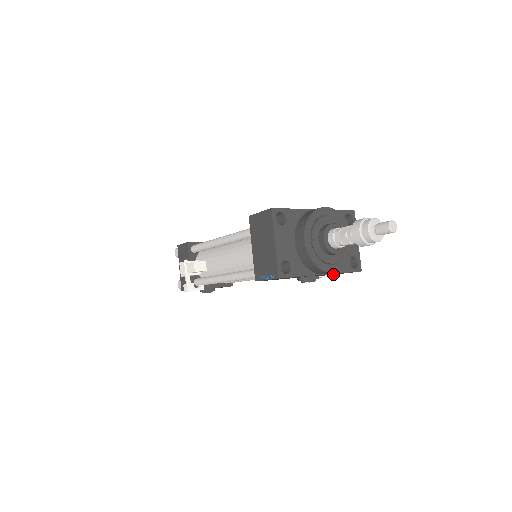
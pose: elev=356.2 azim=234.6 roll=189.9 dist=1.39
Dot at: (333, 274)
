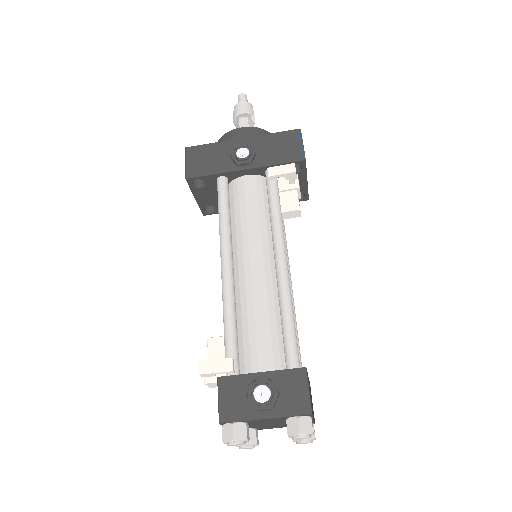
Dot at: (288, 154)
